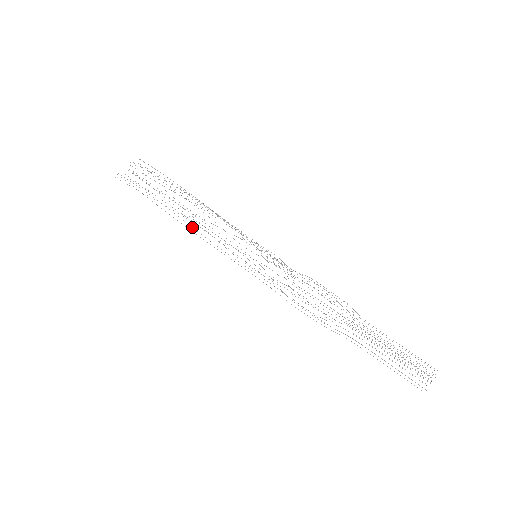
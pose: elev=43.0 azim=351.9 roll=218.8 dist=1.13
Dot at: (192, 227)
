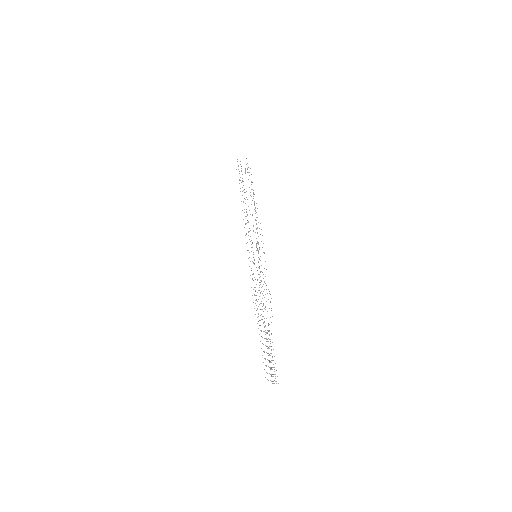
Dot at: occluded
